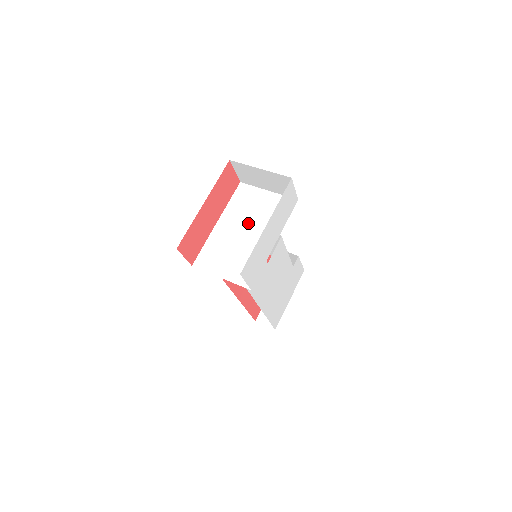
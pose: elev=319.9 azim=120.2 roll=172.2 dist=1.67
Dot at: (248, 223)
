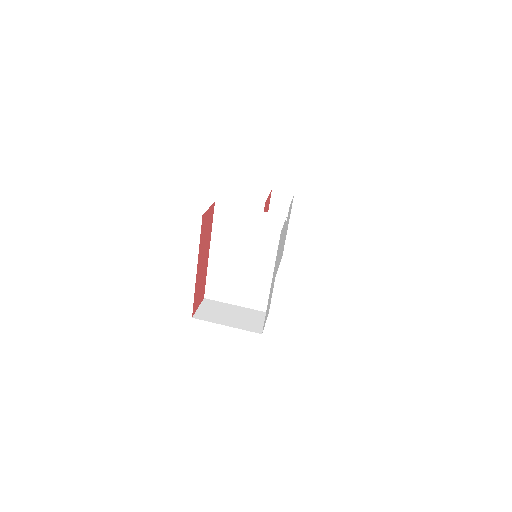
Dot at: (242, 249)
